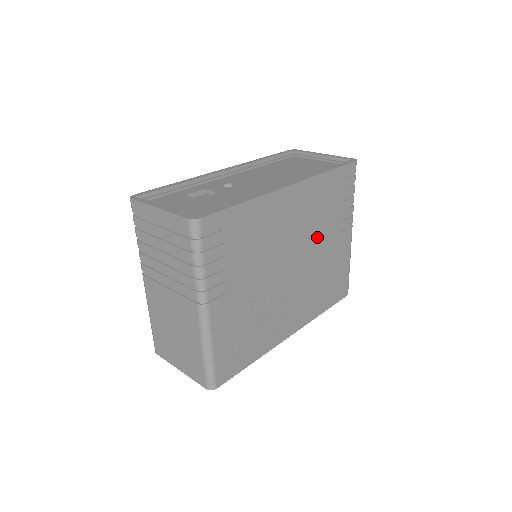
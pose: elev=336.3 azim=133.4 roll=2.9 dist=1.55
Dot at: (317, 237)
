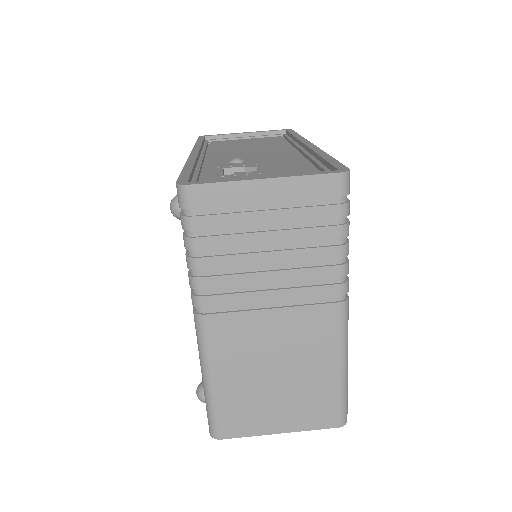
Dot at: occluded
